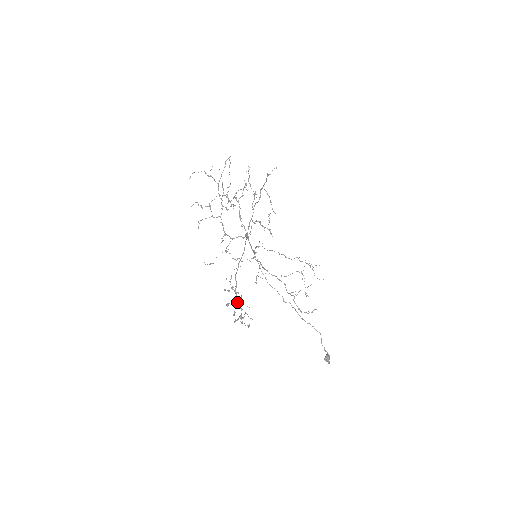
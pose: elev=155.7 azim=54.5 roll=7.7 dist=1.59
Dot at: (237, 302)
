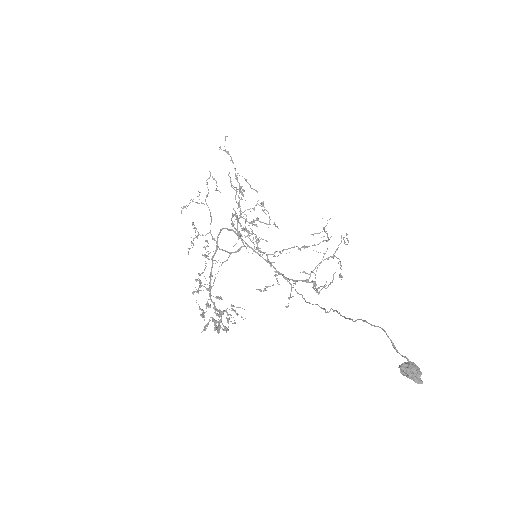
Dot at: occluded
